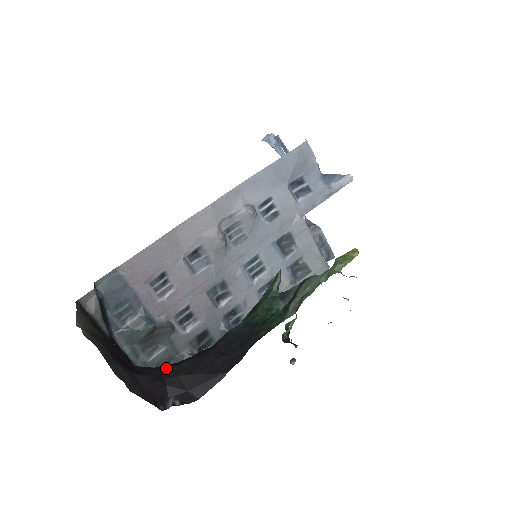
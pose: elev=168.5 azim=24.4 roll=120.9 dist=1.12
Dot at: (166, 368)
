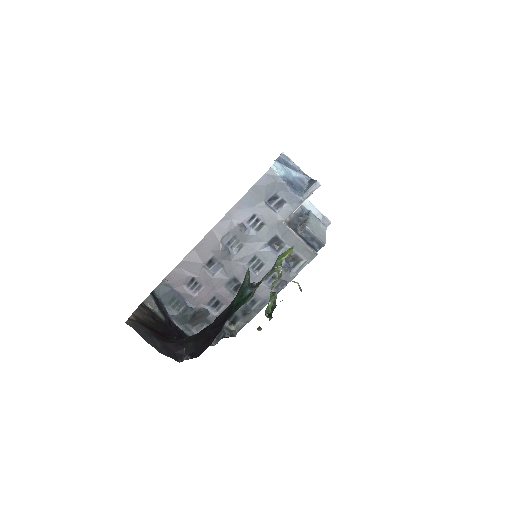
Dot at: (187, 338)
